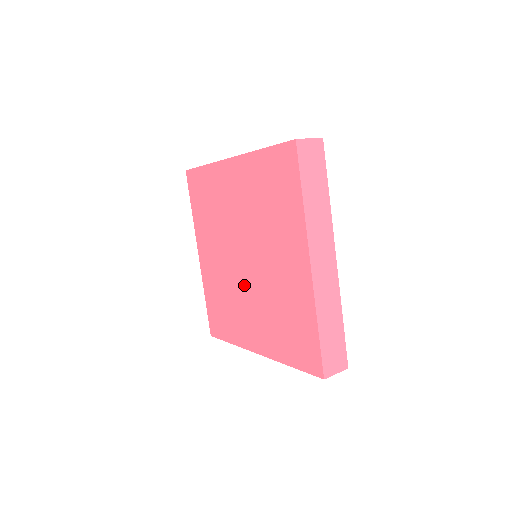
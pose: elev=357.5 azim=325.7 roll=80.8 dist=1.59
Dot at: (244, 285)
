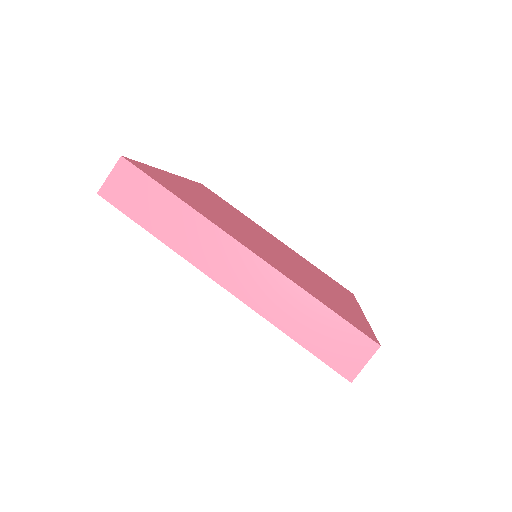
Dot at: occluded
